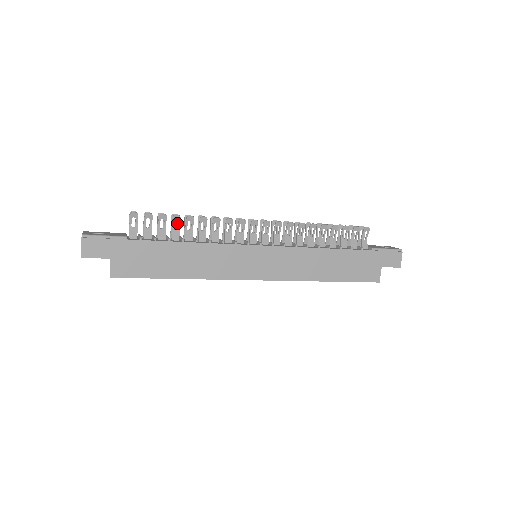
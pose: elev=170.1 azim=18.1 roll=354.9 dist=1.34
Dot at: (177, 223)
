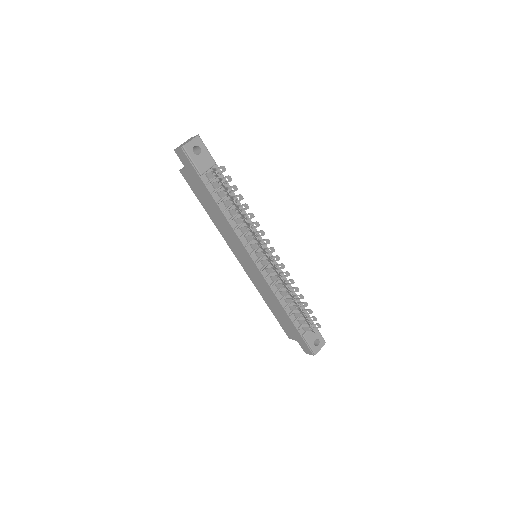
Dot at: (238, 200)
